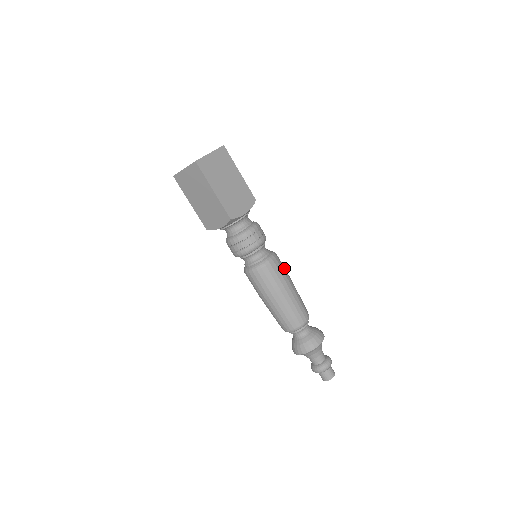
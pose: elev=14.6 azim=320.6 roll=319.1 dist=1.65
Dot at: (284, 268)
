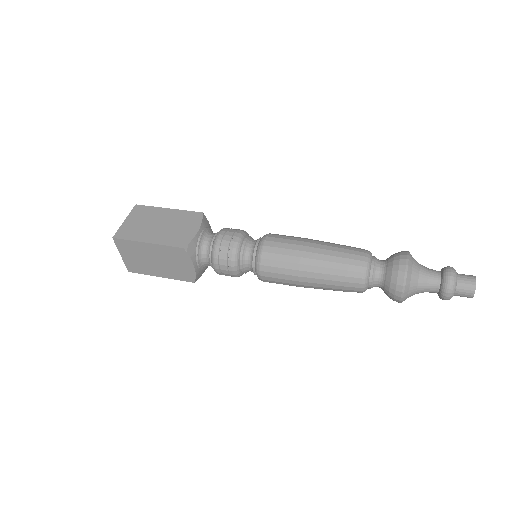
Dot at: (290, 237)
